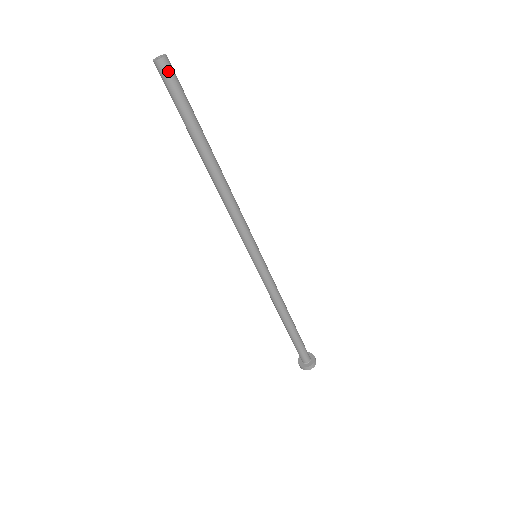
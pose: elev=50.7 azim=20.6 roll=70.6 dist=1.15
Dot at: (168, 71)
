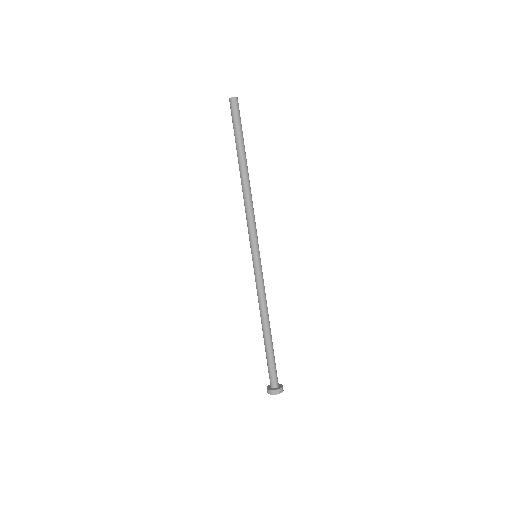
Dot at: (235, 105)
